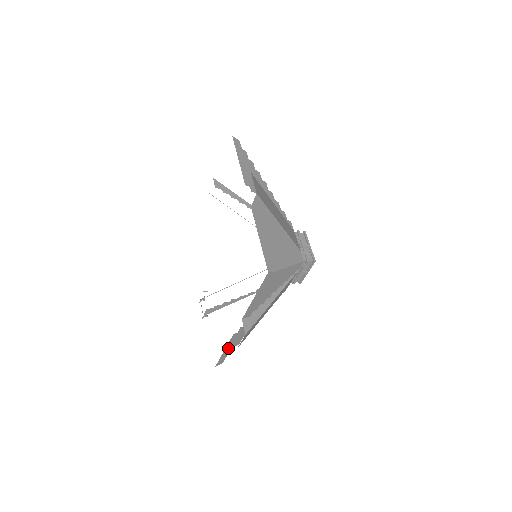
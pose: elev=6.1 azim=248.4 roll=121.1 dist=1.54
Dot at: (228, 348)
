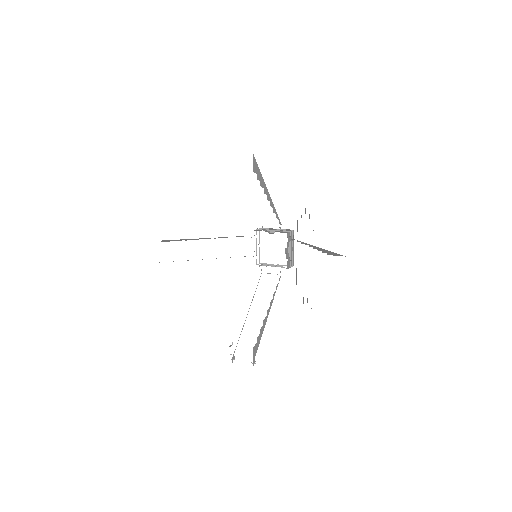
Dot at: occluded
